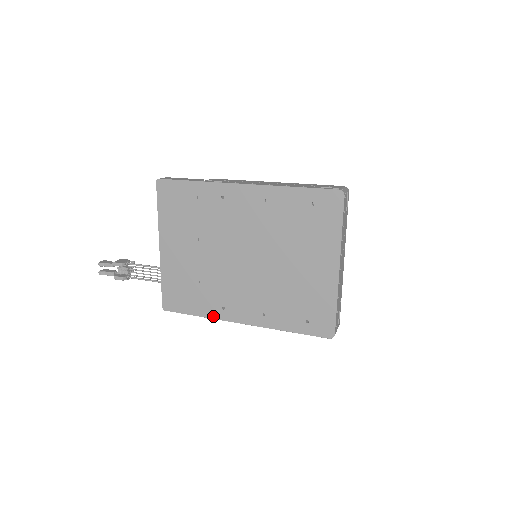
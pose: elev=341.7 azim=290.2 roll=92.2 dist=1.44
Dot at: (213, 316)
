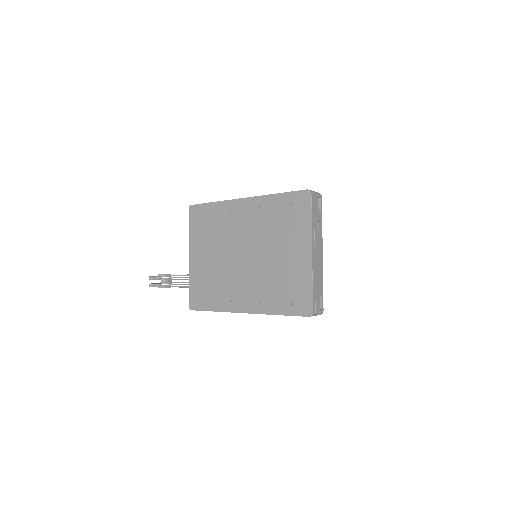
Dot at: (224, 309)
